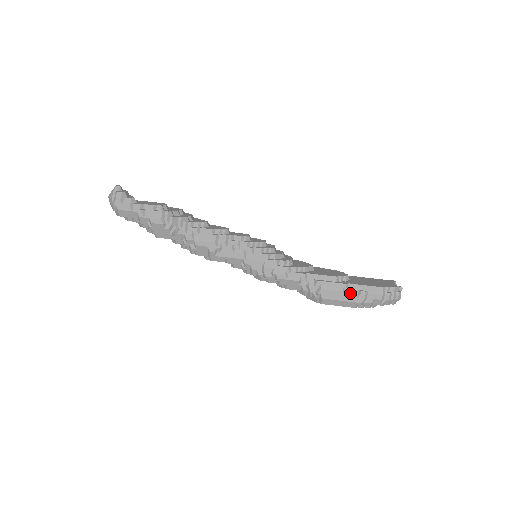
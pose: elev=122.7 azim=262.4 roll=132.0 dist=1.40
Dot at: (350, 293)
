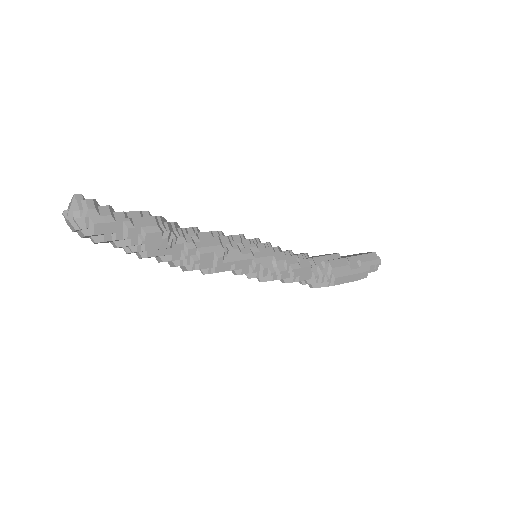
Dot at: (353, 265)
